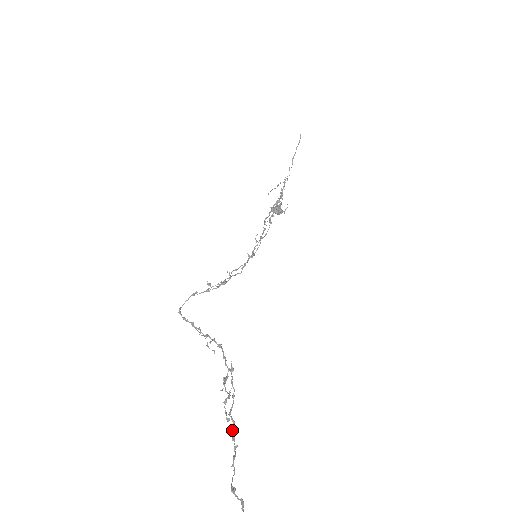
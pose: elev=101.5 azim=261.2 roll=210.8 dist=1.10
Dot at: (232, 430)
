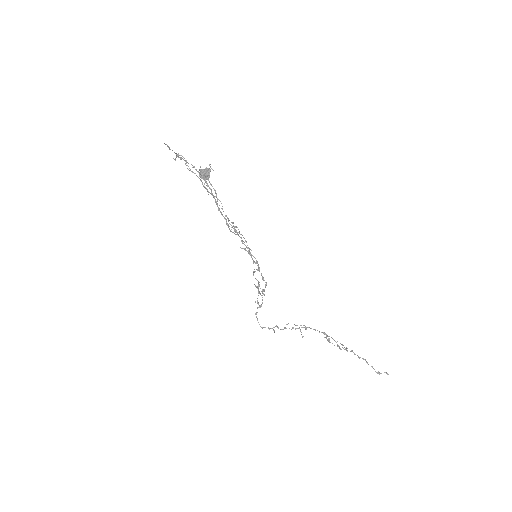
Dot at: (355, 354)
